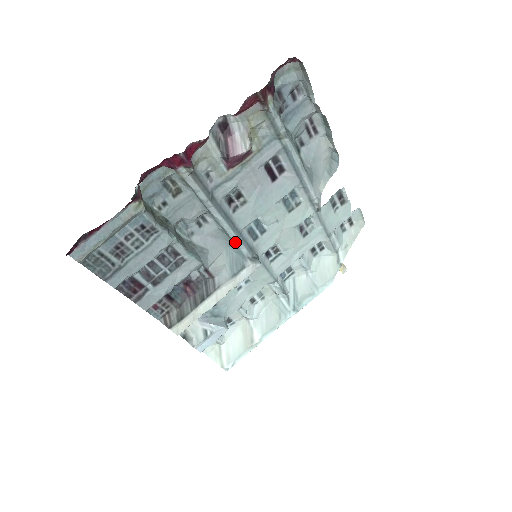
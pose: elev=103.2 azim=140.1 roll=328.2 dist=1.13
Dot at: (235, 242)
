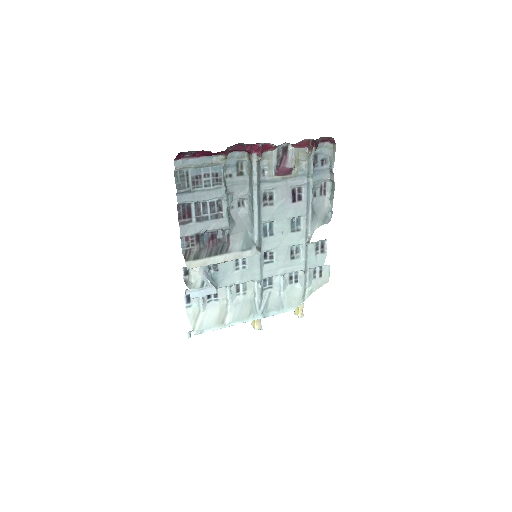
Dot at: (254, 227)
